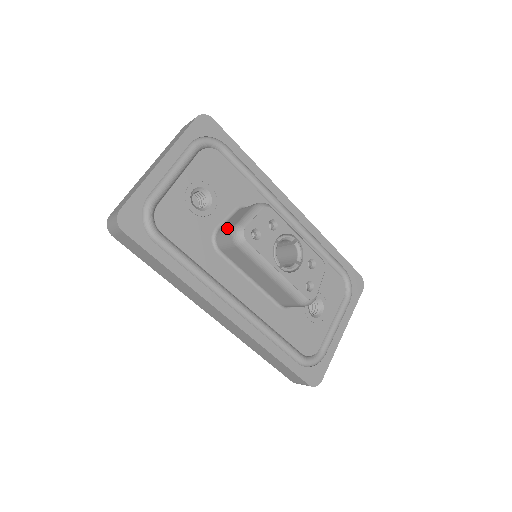
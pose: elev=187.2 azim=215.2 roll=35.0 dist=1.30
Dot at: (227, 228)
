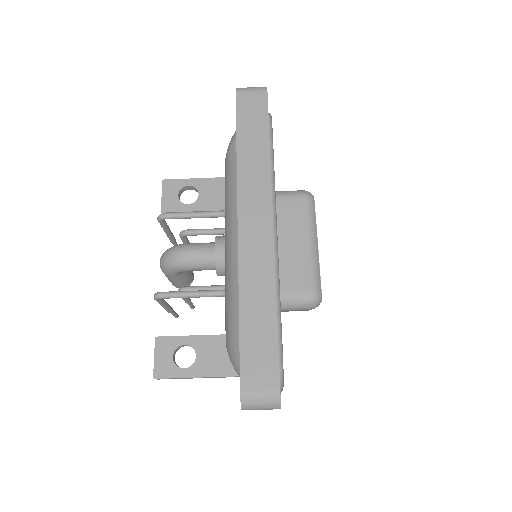
Dot at: occluded
